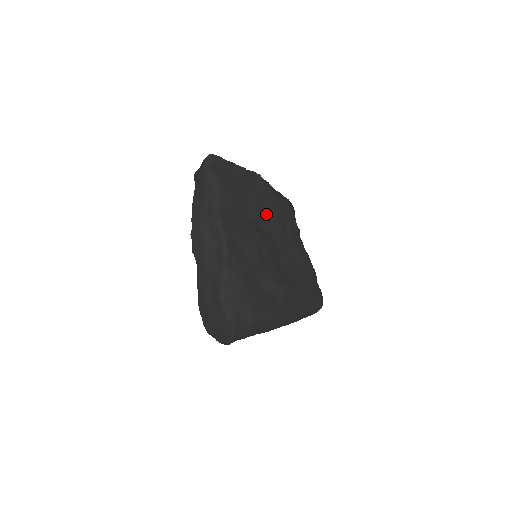
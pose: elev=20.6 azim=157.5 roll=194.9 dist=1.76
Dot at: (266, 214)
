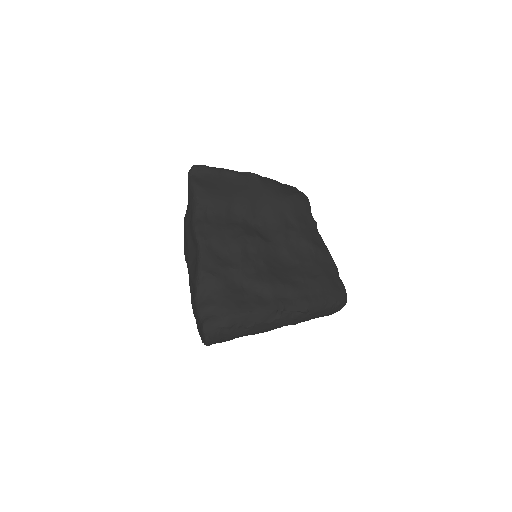
Dot at: (262, 212)
